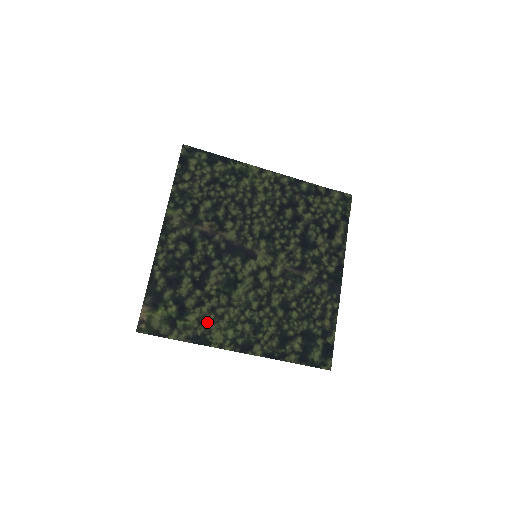
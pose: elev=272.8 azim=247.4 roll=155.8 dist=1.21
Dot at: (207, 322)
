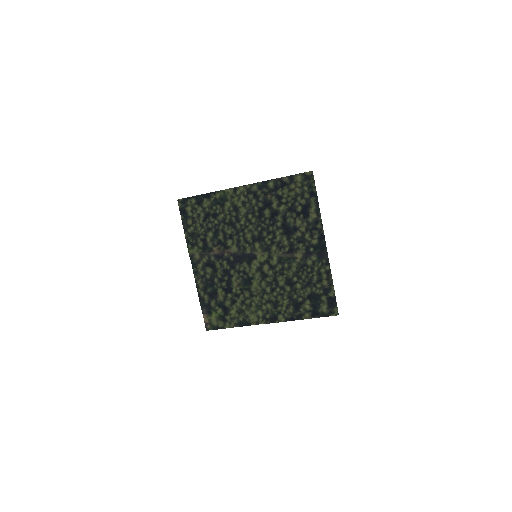
Dot at: (243, 311)
